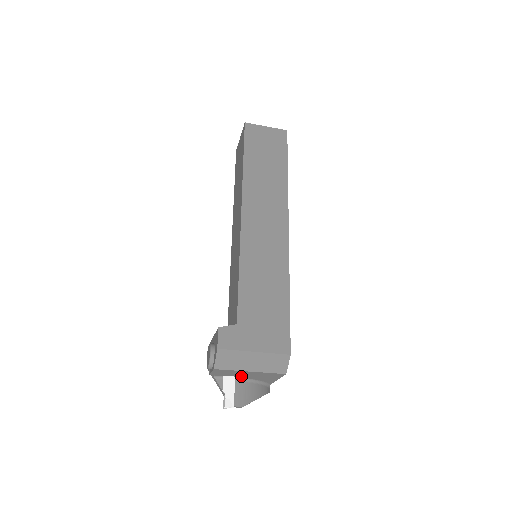
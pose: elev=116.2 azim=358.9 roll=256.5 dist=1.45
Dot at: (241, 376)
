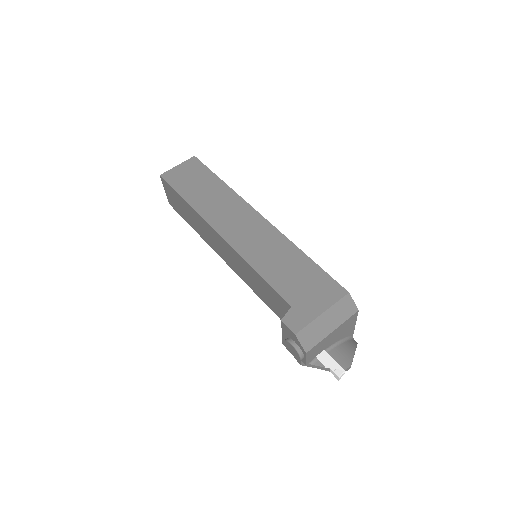
Dot at: (328, 345)
